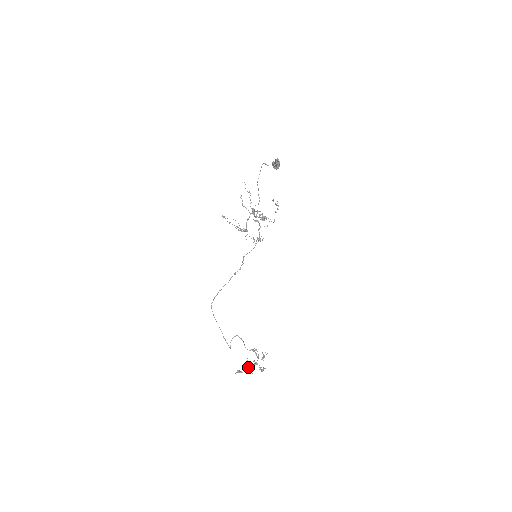
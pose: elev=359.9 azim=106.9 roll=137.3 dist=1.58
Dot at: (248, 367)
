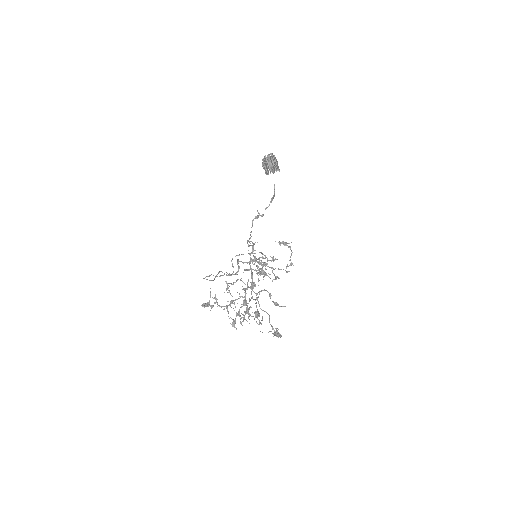
Dot at: occluded
